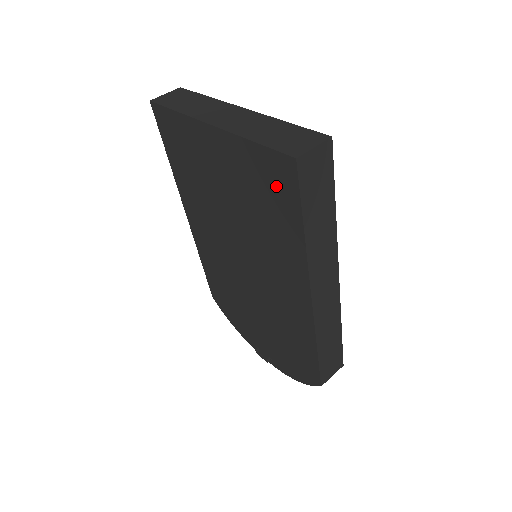
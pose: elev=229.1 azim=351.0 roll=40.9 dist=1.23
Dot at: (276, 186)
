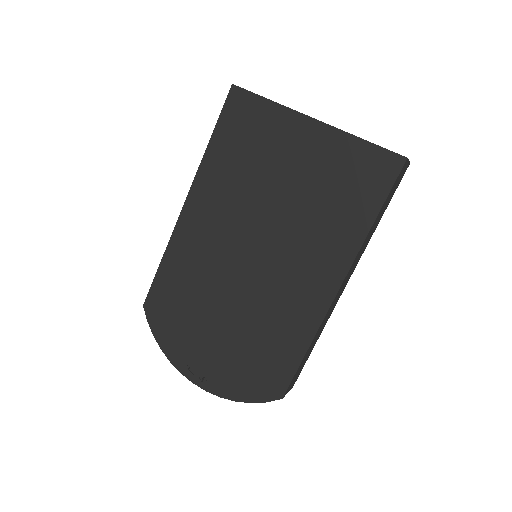
Dot at: (366, 178)
